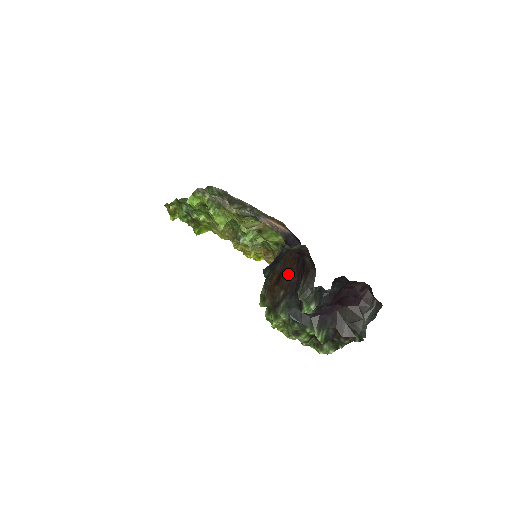
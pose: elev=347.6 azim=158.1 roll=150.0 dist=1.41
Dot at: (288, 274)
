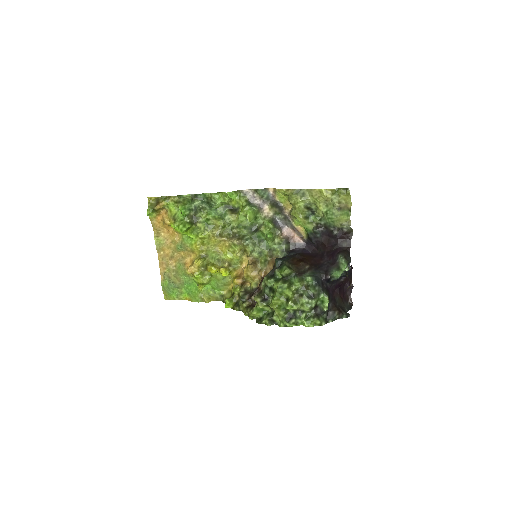
Dot at: (309, 260)
